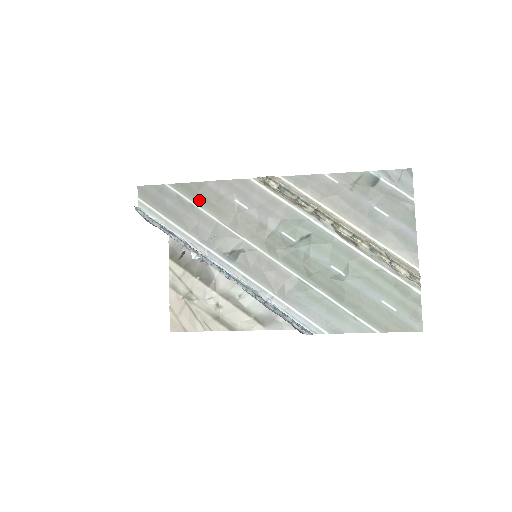
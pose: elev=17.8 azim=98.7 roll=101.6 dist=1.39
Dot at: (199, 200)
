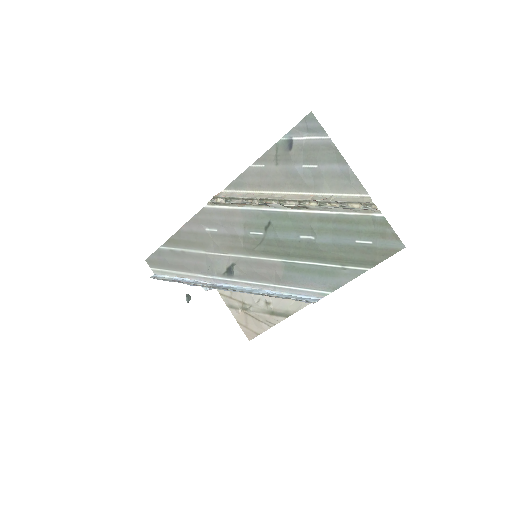
Dot at: (185, 245)
